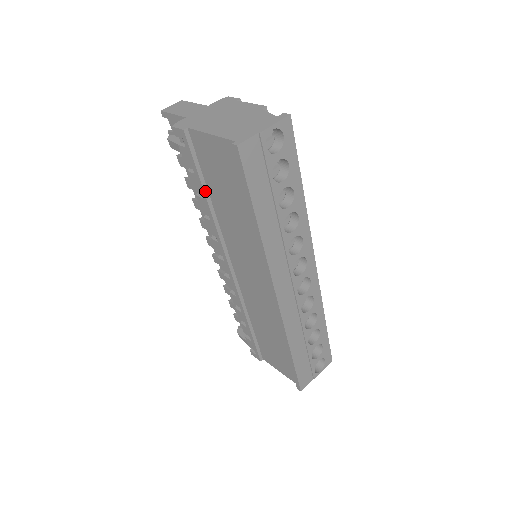
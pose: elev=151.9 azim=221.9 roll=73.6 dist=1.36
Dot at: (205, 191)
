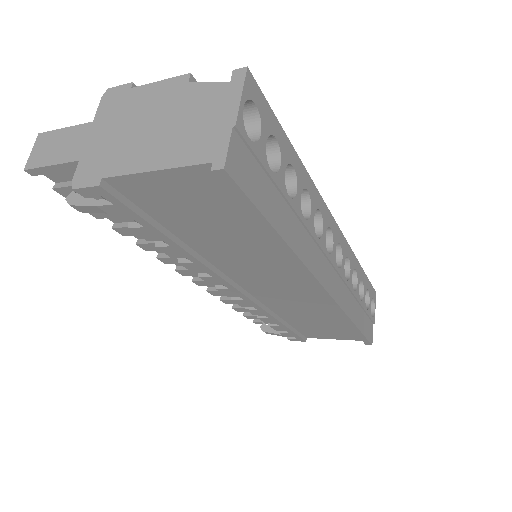
Dot at: (171, 238)
